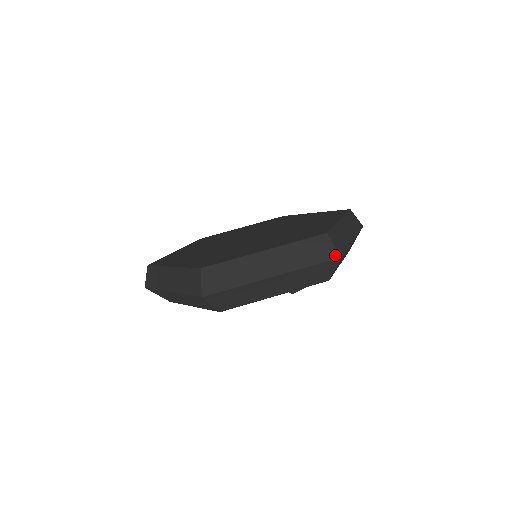
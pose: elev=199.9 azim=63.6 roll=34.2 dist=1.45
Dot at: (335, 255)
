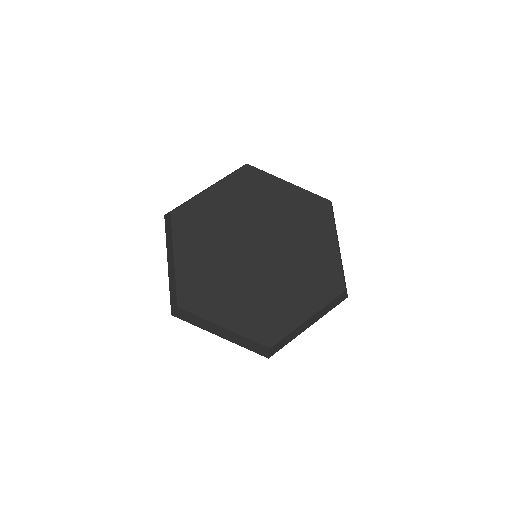
Dot at: occluded
